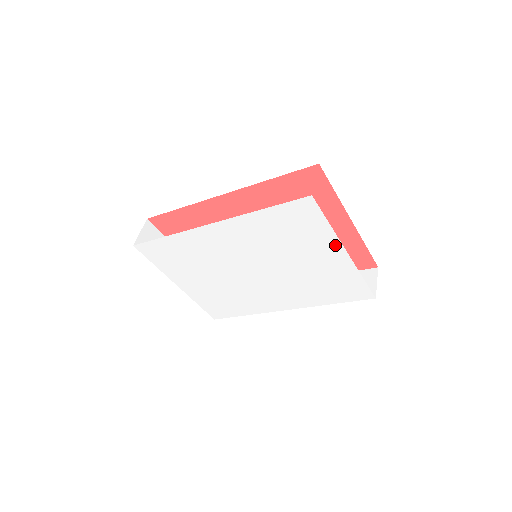
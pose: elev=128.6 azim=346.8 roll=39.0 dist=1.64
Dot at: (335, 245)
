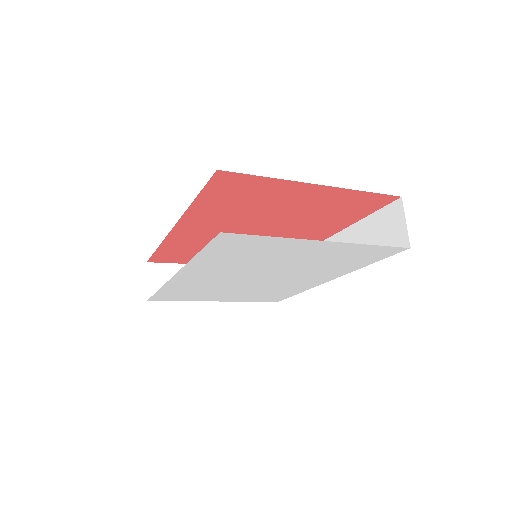
Dot at: (304, 243)
